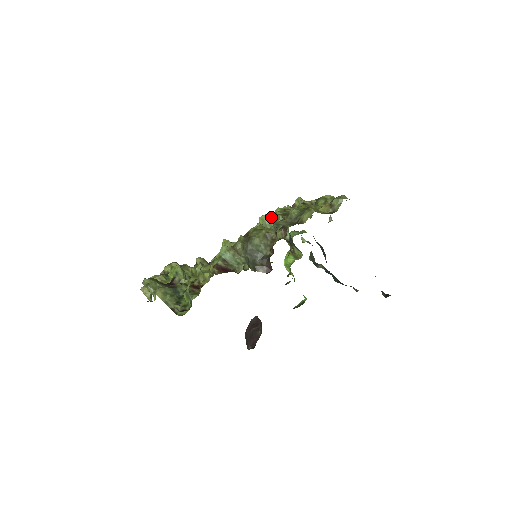
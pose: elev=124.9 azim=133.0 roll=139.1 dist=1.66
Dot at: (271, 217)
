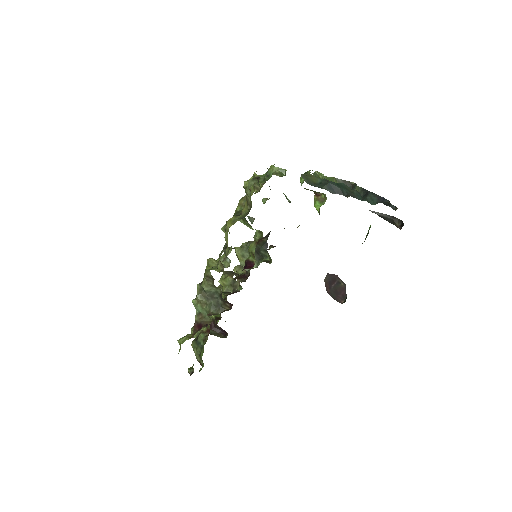
Dot at: occluded
